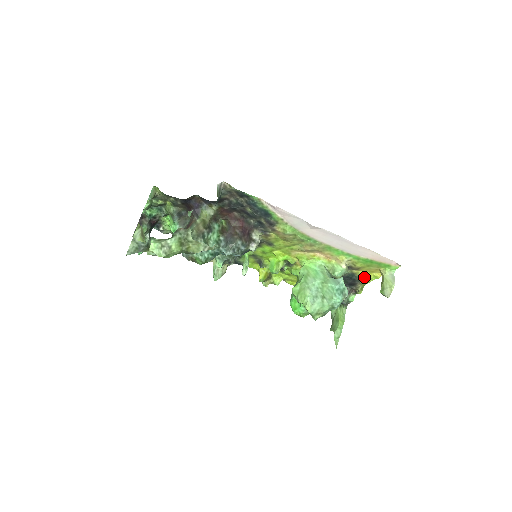
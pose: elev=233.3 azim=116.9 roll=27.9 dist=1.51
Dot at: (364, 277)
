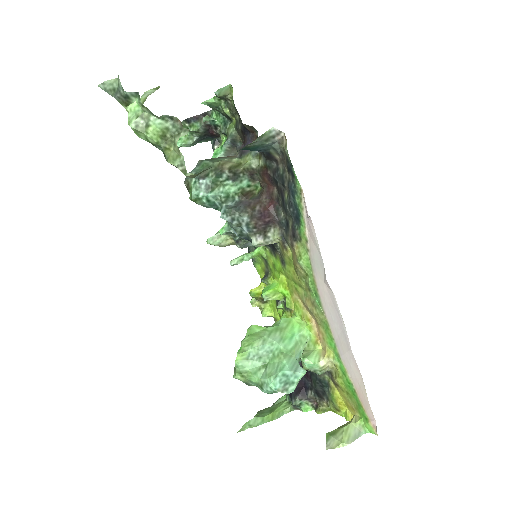
Dot at: (336, 401)
